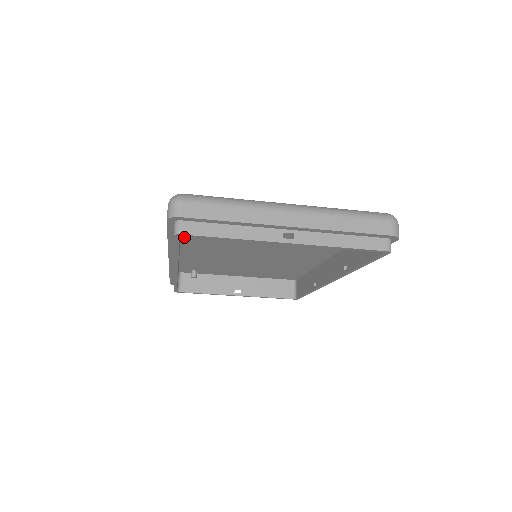
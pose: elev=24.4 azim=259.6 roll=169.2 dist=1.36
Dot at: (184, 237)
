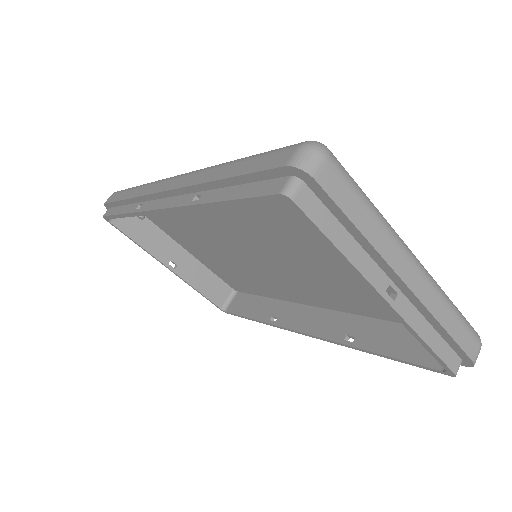
Dot at: occluded
